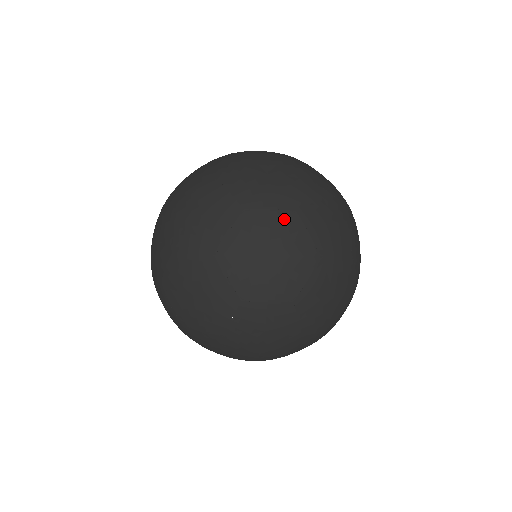
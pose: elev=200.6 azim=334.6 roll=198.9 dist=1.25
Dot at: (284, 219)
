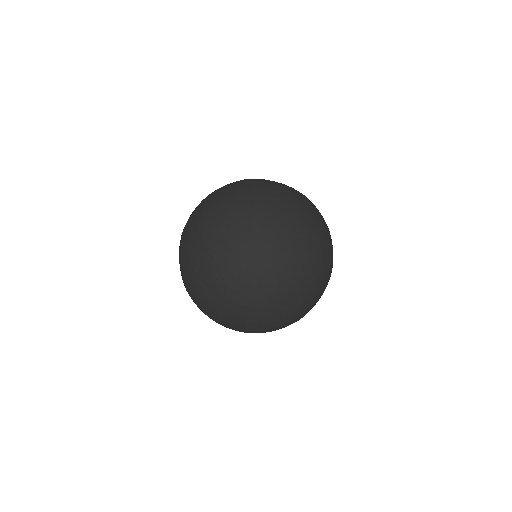
Dot at: (304, 282)
